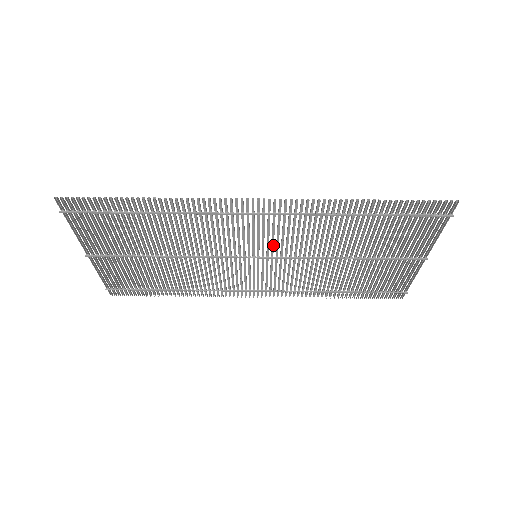
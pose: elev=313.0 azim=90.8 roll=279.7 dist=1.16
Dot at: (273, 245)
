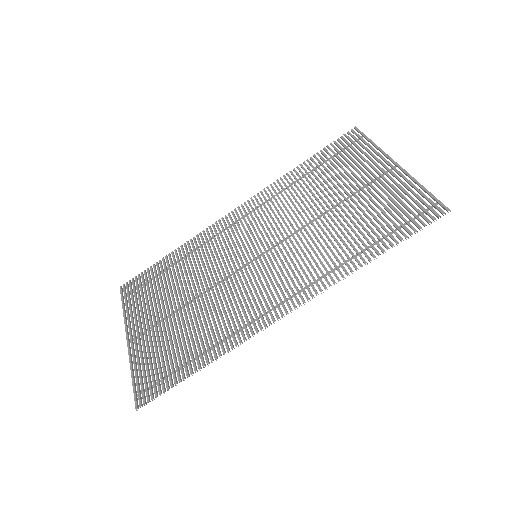
Dot at: (276, 260)
